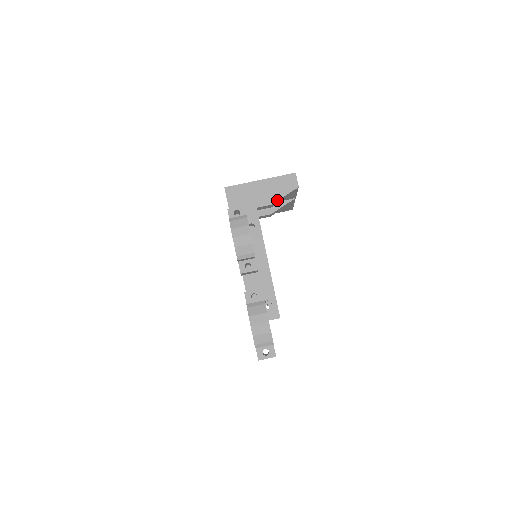
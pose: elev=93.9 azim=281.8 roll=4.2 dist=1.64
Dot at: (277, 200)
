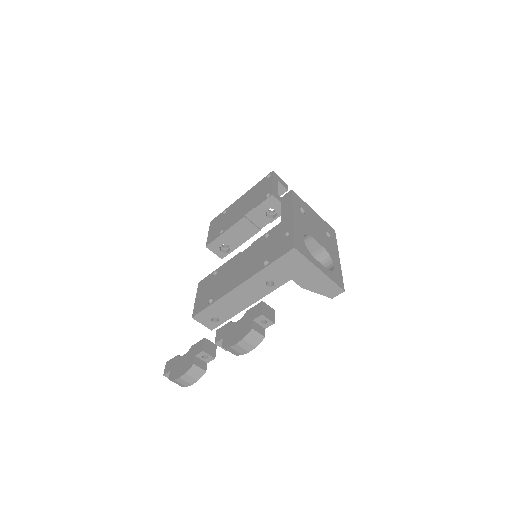
Dot at: (309, 290)
